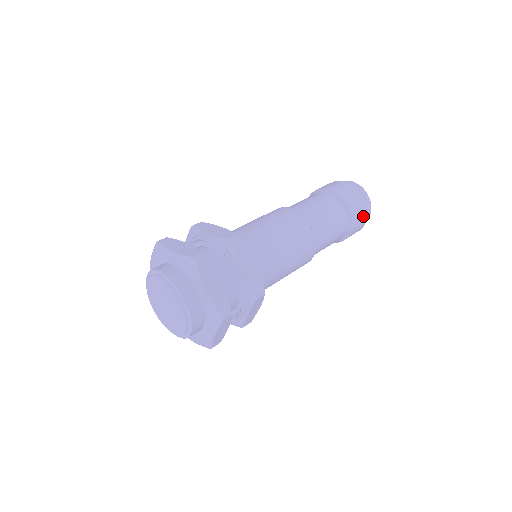
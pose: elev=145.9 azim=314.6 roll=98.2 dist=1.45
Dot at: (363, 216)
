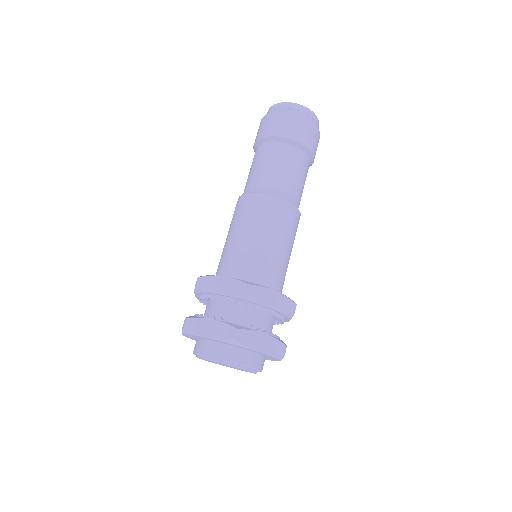
Dot at: occluded
